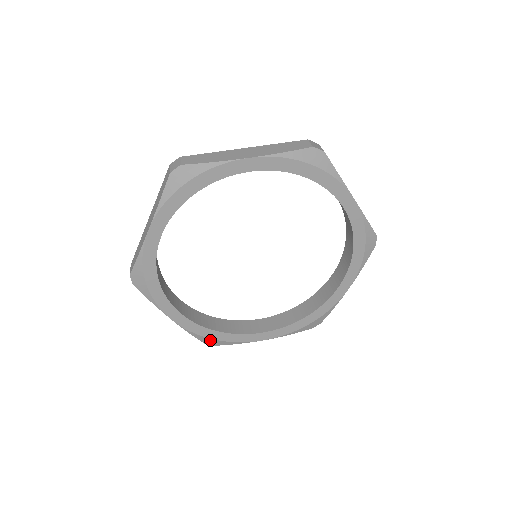
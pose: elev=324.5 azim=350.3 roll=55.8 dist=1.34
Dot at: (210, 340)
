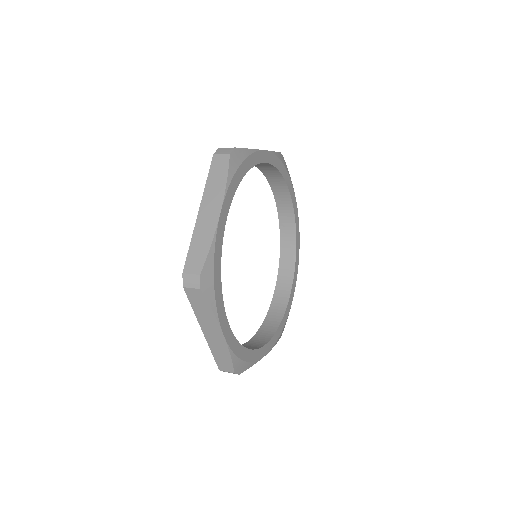
Dot at: (240, 364)
